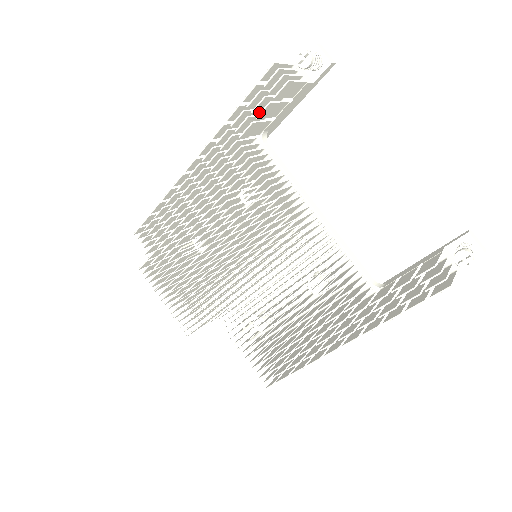
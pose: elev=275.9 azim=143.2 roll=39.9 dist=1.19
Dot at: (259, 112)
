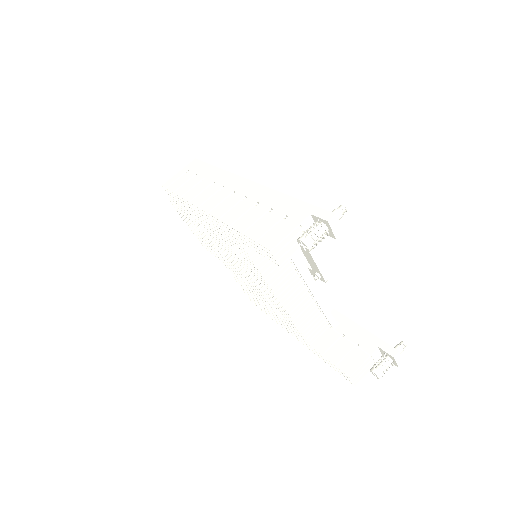
Dot at: occluded
